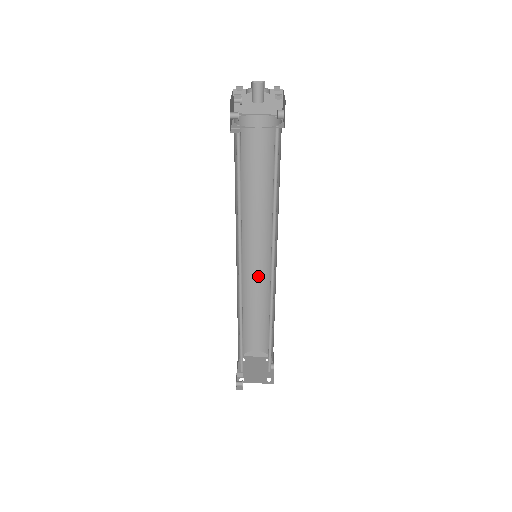
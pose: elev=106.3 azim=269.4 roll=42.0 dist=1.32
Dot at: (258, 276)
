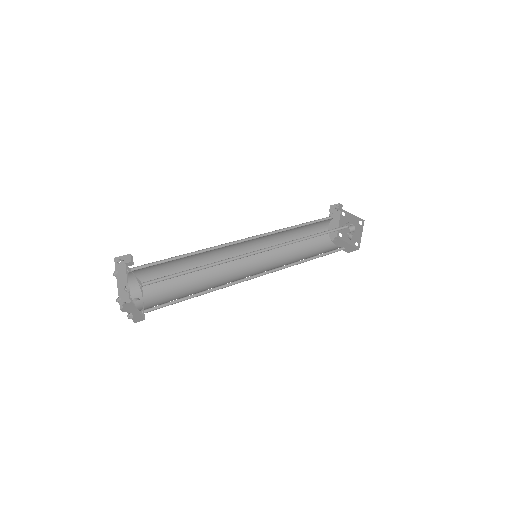
Dot at: (229, 280)
